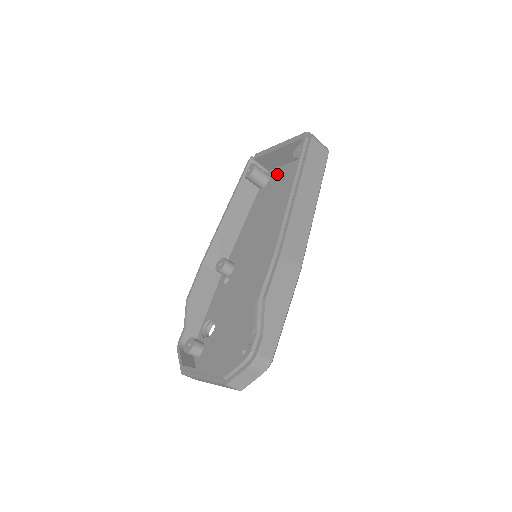
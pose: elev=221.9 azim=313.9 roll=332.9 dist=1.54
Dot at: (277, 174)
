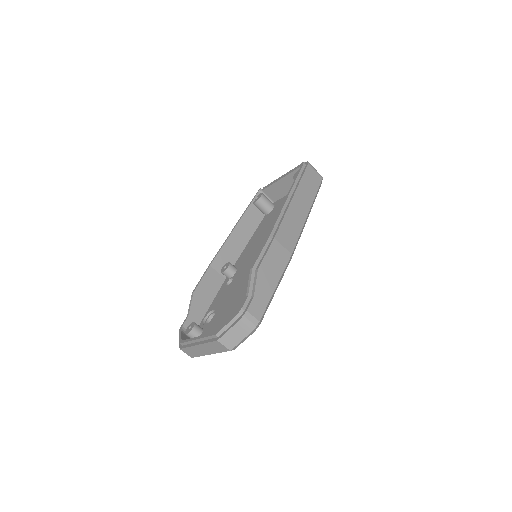
Dot at: (280, 202)
